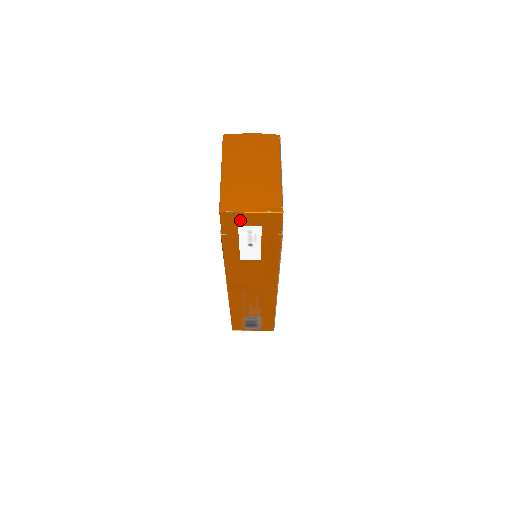
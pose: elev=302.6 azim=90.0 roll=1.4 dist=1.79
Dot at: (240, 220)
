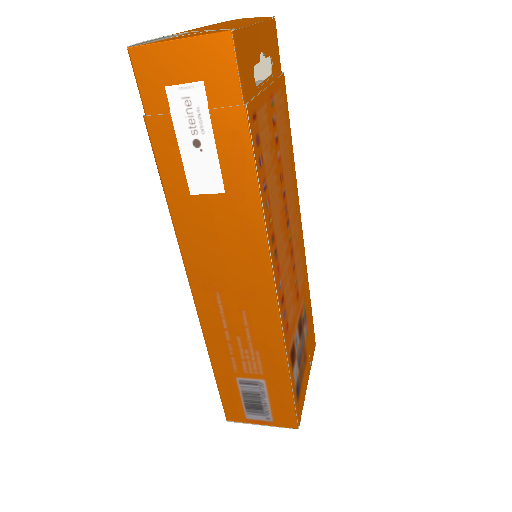
Dot at: (165, 68)
